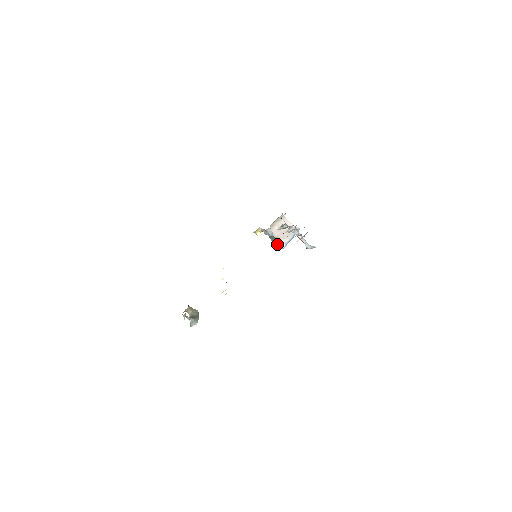
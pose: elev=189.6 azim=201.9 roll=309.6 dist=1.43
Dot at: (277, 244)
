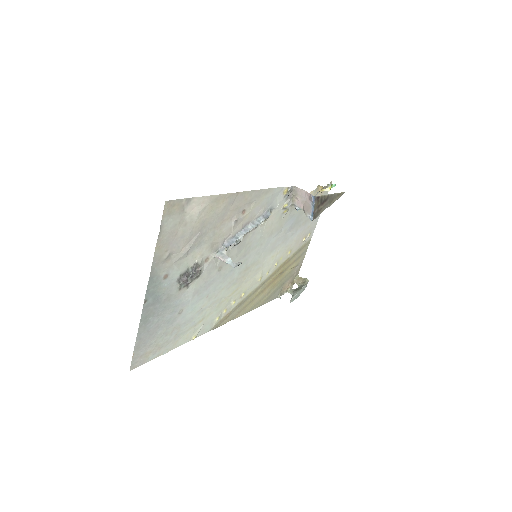
Dot at: occluded
